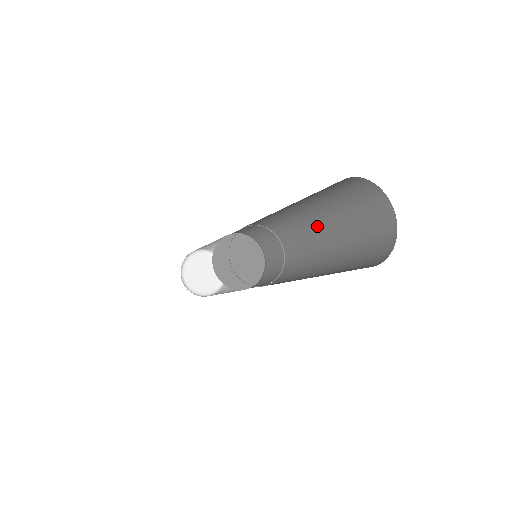
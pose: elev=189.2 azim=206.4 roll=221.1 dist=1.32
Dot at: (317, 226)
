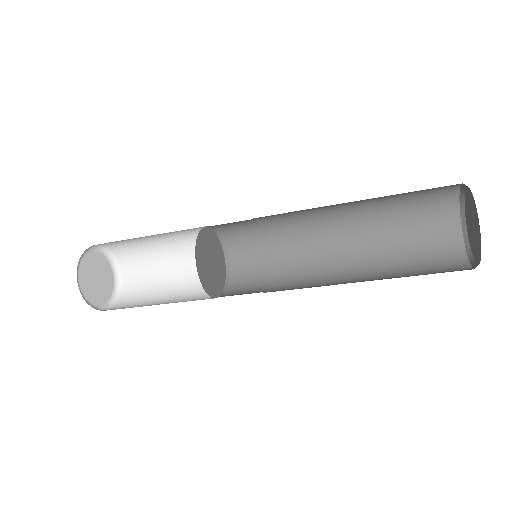
Dot at: (339, 208)
